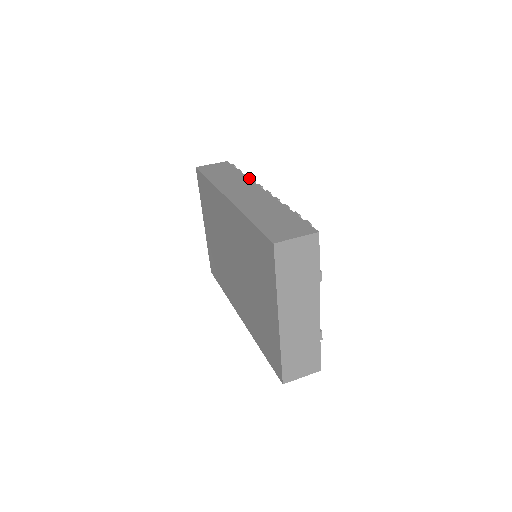
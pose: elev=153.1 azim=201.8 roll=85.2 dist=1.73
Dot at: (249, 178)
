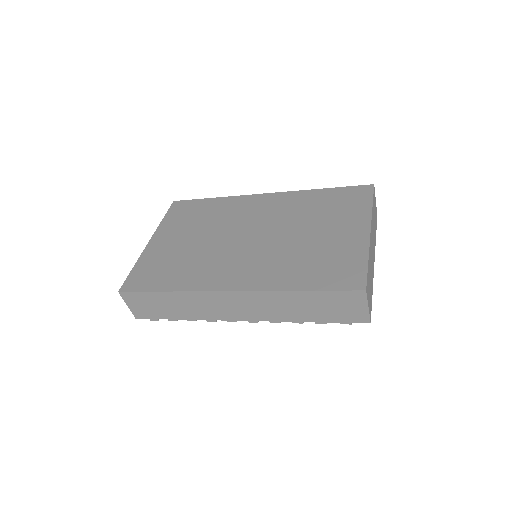
Dot at: occluded
